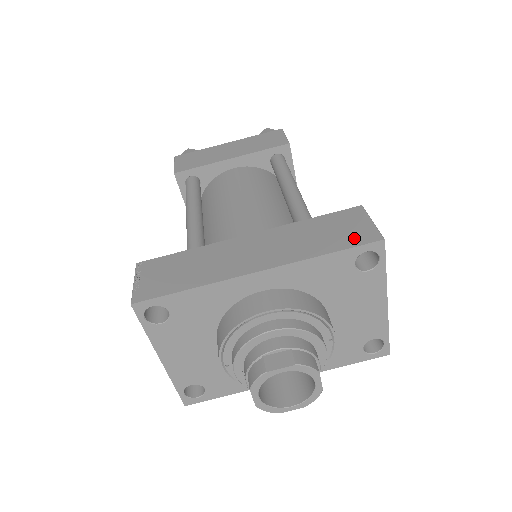
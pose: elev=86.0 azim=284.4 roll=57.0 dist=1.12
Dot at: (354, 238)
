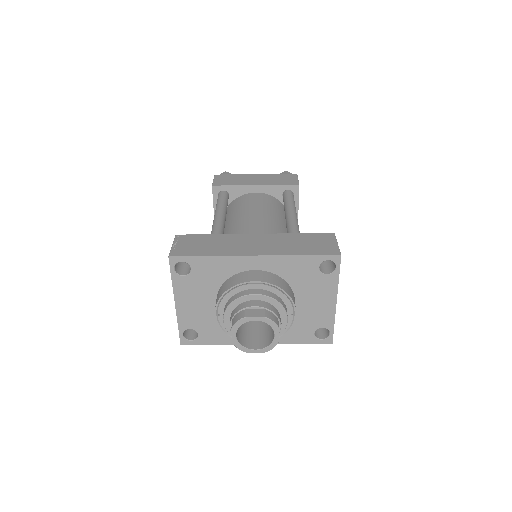
Dot at: (322, 250)
